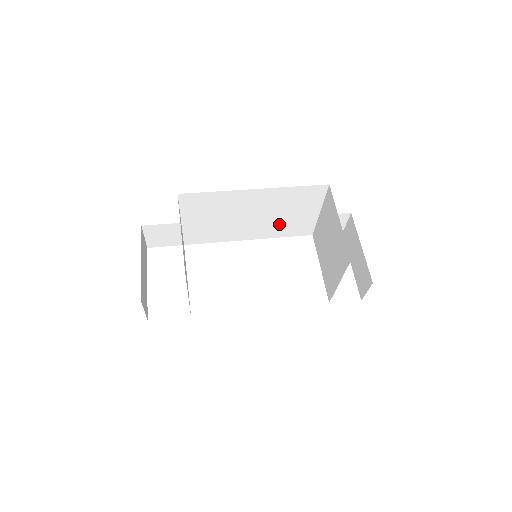
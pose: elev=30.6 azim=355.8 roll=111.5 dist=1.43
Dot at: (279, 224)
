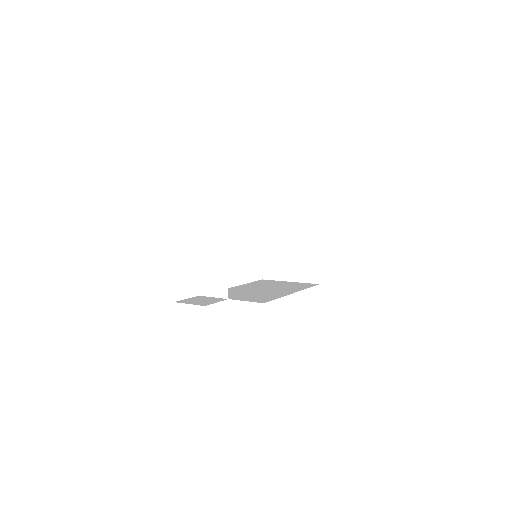
Dot at: occluded
